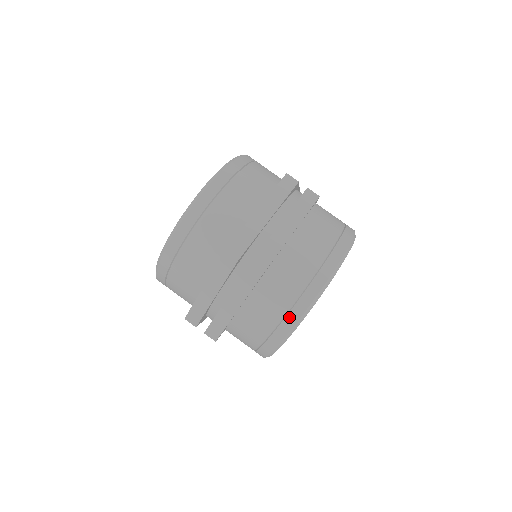
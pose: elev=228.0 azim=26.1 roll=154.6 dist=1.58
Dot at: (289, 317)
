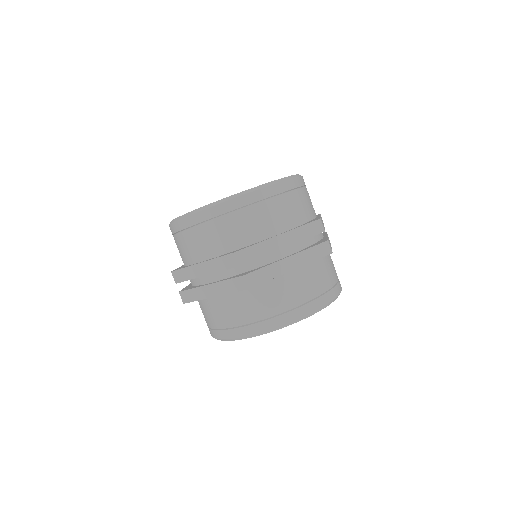
Dot at: occluded
